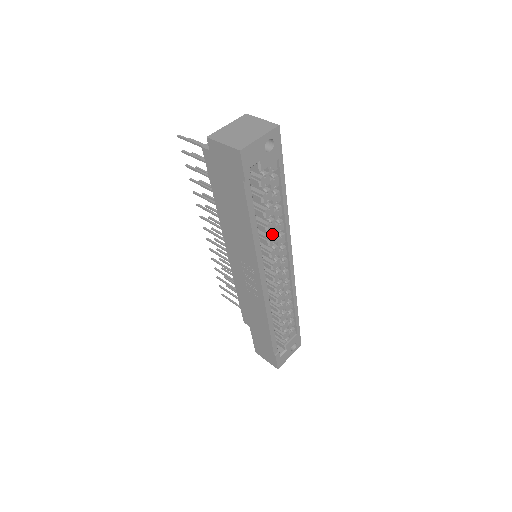
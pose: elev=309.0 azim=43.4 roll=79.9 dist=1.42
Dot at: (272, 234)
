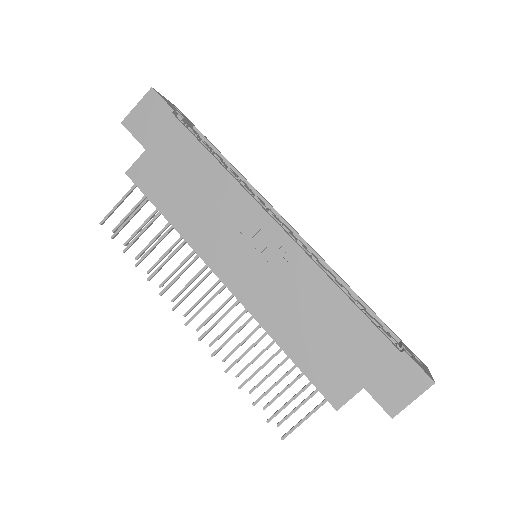
Dot at: occluded
